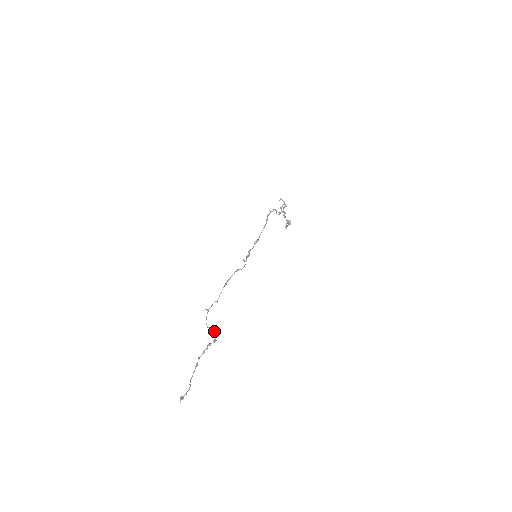
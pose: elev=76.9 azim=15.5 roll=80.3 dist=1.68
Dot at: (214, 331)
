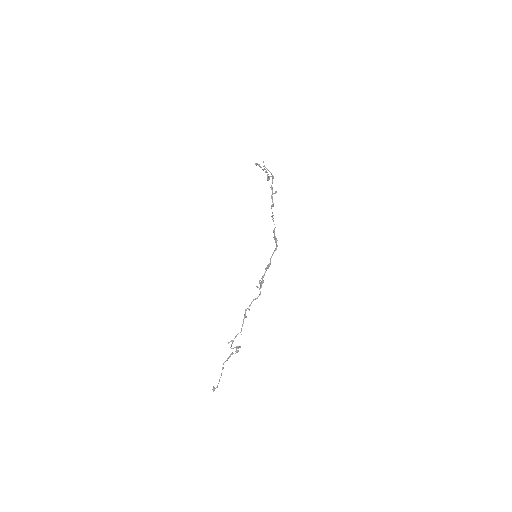
Dot at: (238, 348)
